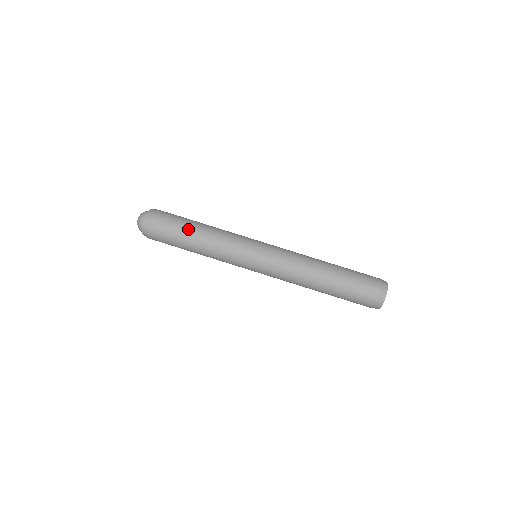
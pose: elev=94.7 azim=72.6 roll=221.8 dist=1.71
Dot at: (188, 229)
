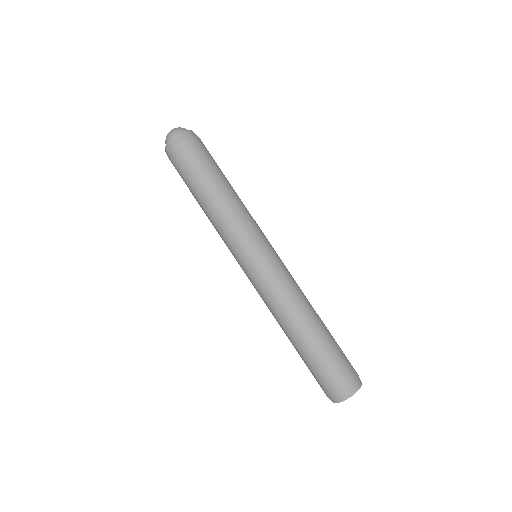
Dot at: (198, 187)
